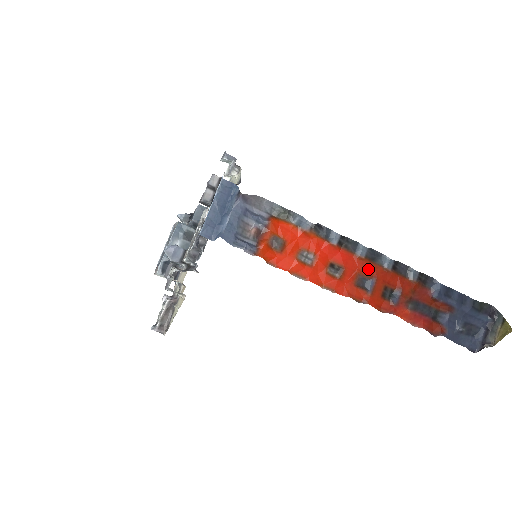
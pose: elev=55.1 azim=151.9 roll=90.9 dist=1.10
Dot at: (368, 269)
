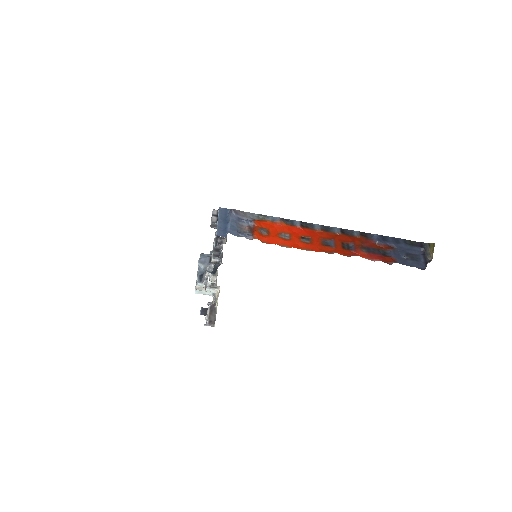
Dot at: (326, 236)
